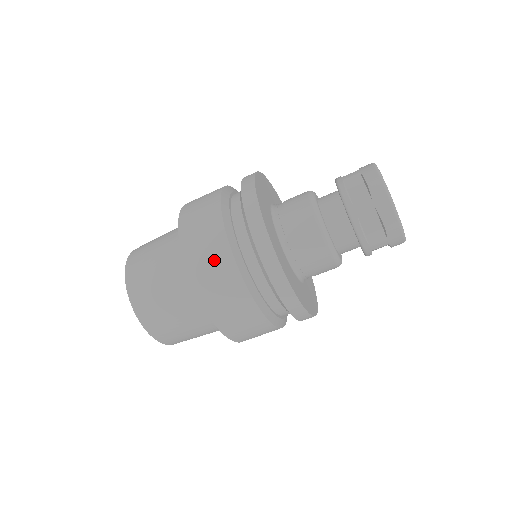
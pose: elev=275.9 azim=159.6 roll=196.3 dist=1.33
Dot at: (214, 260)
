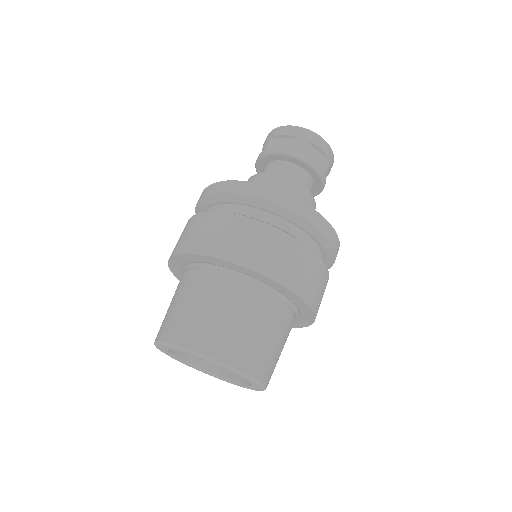
Dot at: (256, 239)
